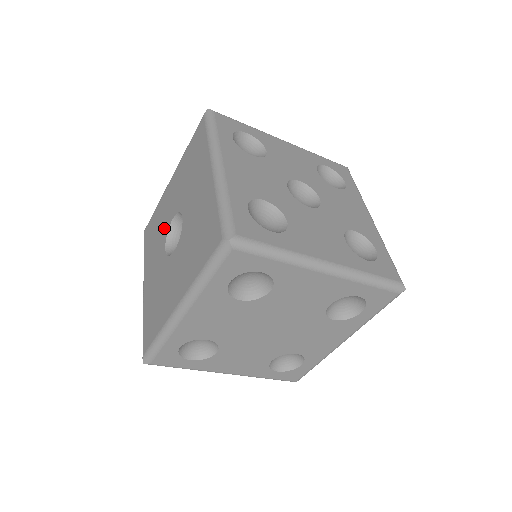
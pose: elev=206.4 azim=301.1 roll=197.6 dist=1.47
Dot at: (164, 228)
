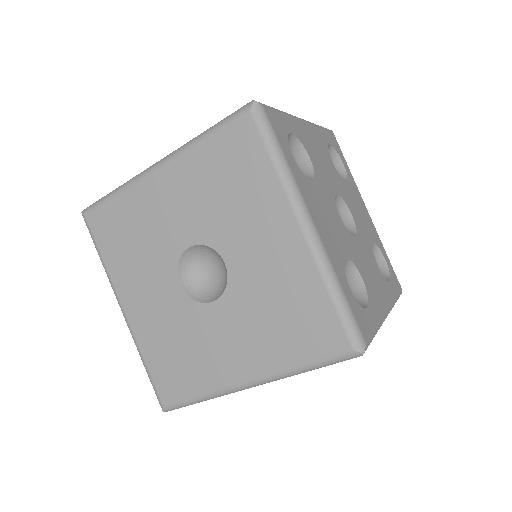
Dot at: (164, 249)
